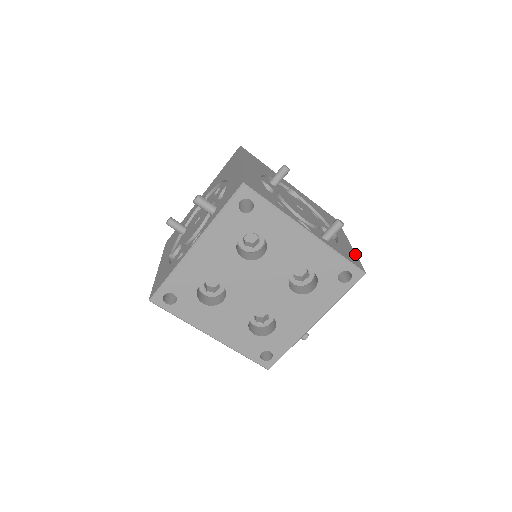
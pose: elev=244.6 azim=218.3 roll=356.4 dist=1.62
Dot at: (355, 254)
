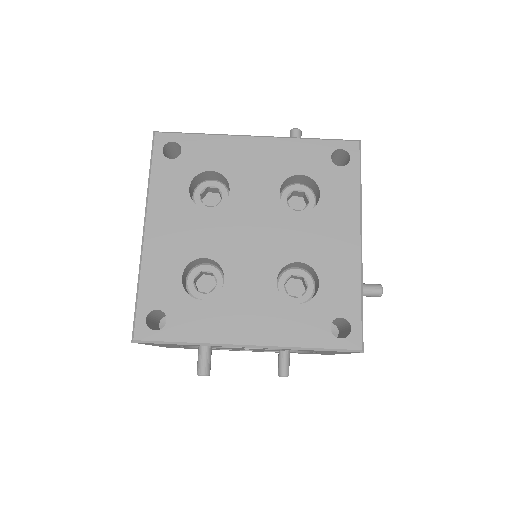
Dot at: occluded
